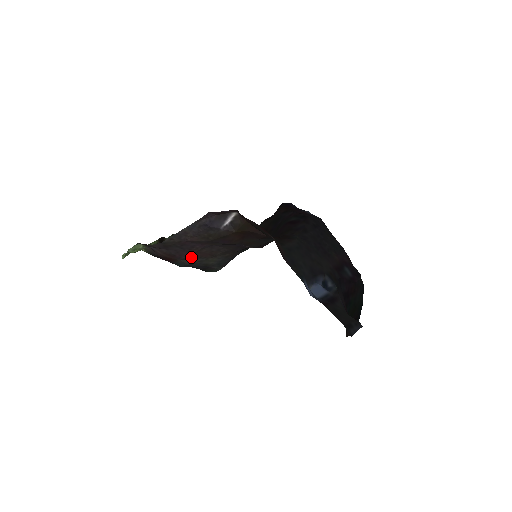
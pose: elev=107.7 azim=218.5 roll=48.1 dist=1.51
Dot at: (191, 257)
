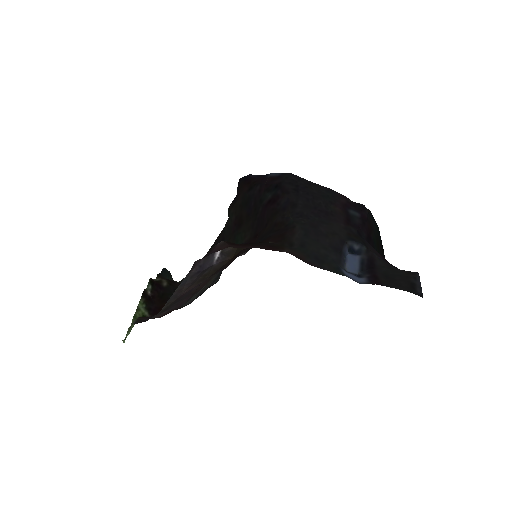
Dot at: (191, 297)
